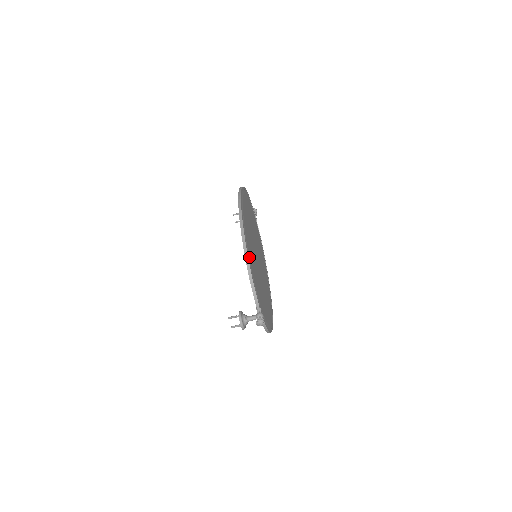
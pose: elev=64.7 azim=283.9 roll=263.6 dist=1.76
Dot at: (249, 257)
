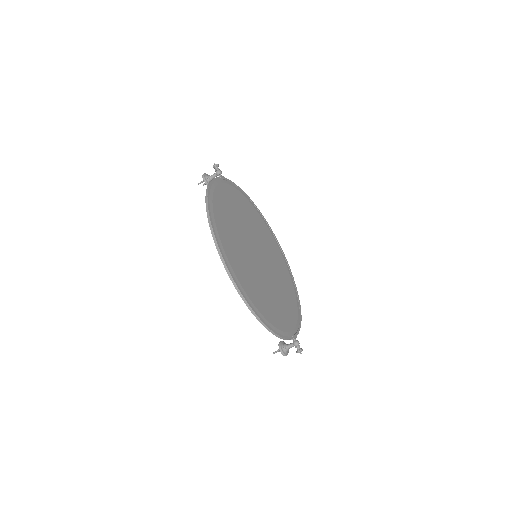
Dot at: (267, 320)
